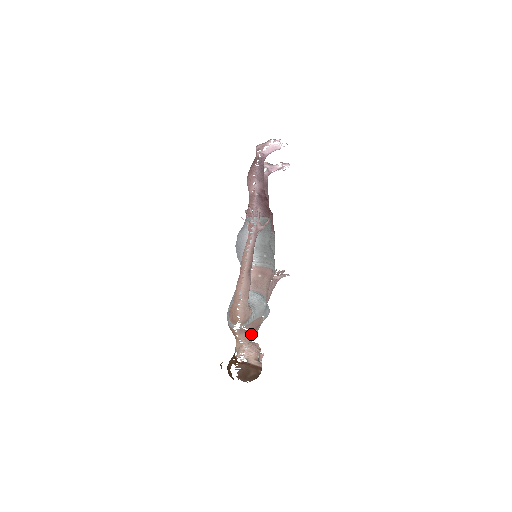
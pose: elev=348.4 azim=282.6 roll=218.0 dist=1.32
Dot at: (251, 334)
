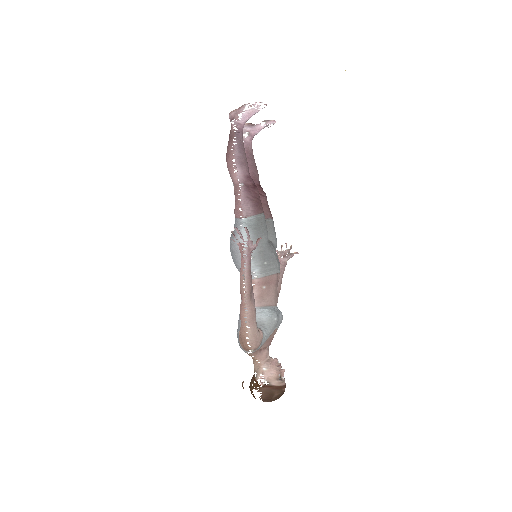
Dot at: (267, 349)
